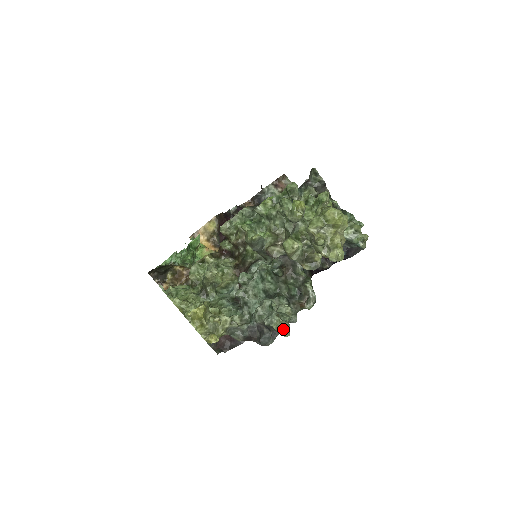
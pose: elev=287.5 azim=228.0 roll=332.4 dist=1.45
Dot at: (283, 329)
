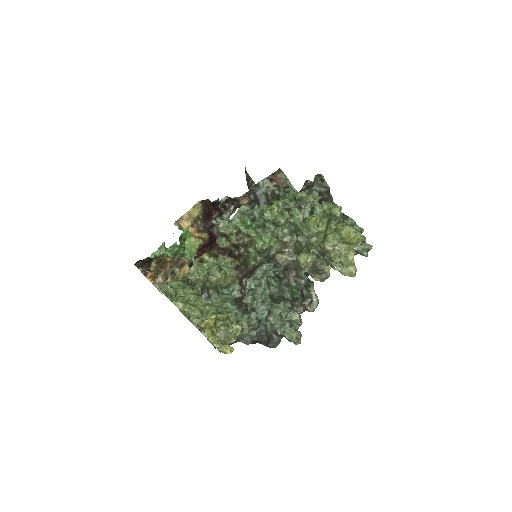
Dot at: (296, 339)
